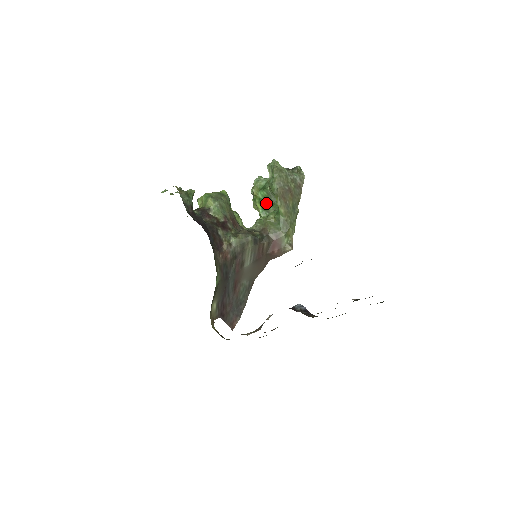
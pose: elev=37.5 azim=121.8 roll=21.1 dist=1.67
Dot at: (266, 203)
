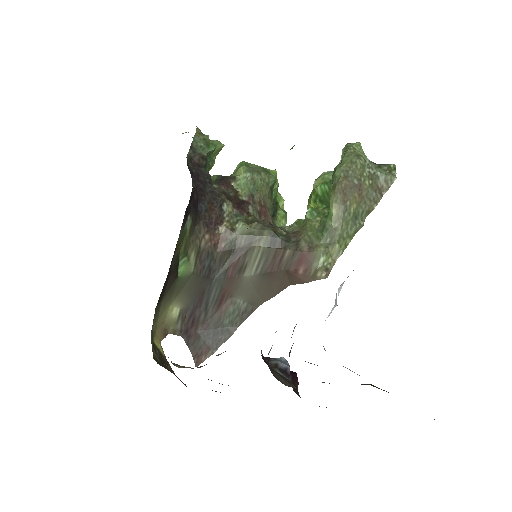
Dot at: (322, 202)
